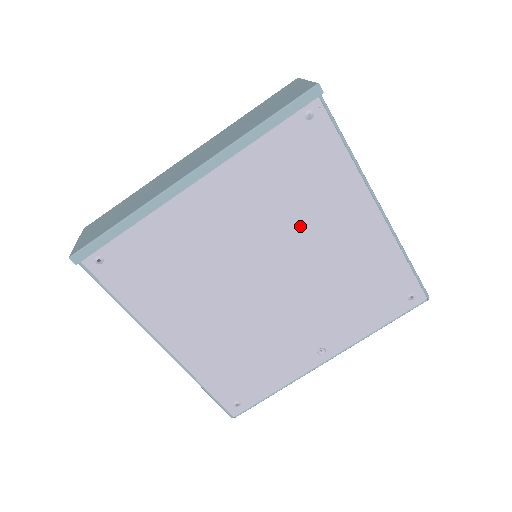
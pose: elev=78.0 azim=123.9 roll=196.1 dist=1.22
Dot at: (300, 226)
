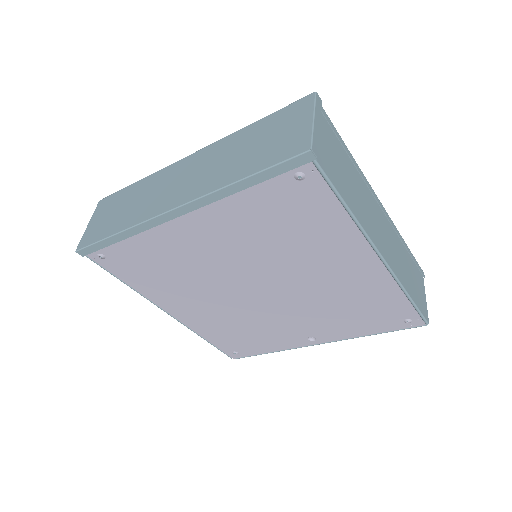
Dot at: (290, 259)
